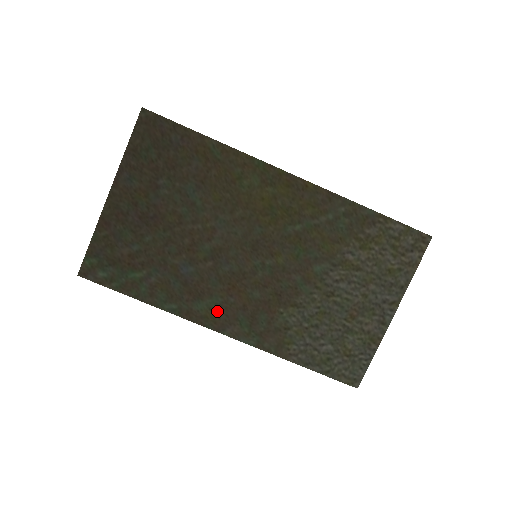
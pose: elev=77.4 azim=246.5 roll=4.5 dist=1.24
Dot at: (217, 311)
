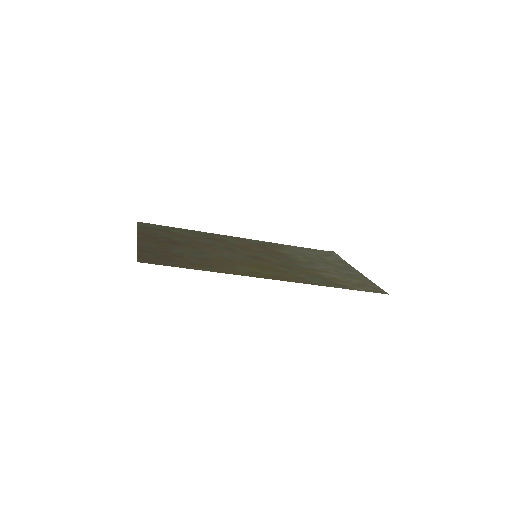
Dot at: (236, 240)
